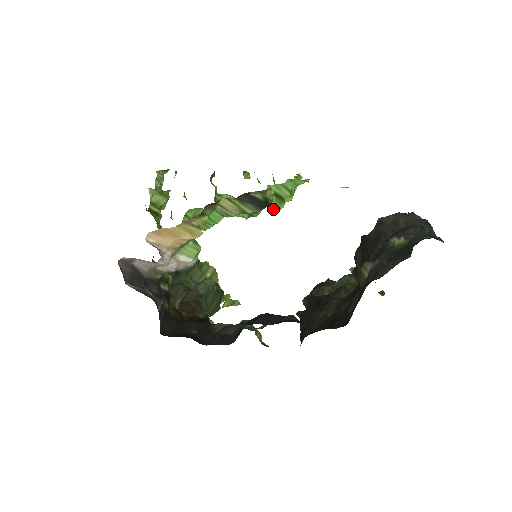
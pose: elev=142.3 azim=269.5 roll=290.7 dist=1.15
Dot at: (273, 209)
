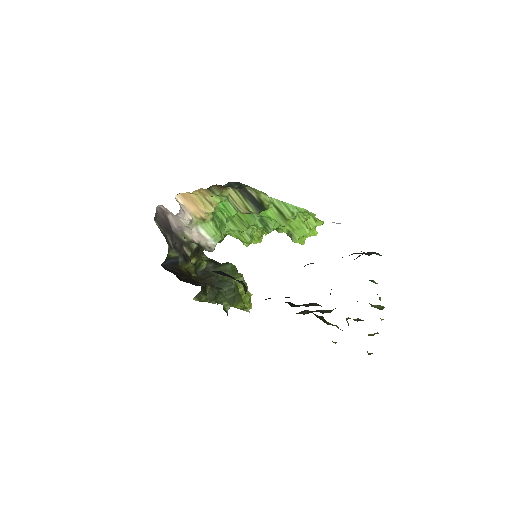
Dot at: (292, 239)
